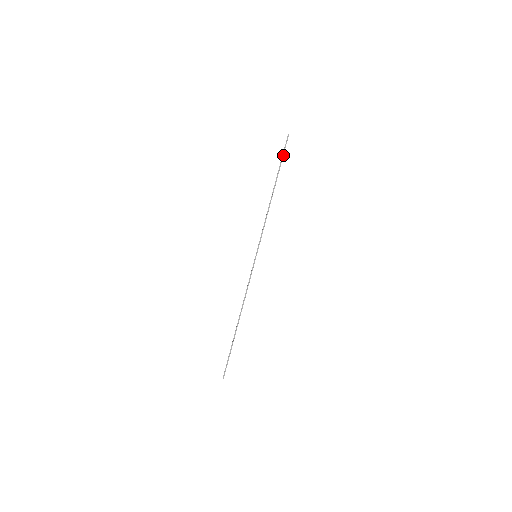
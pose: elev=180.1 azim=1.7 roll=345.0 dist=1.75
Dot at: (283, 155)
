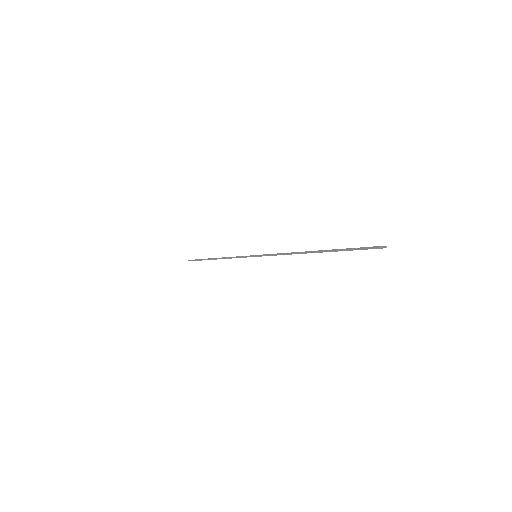
Dot at: (198, 260)
